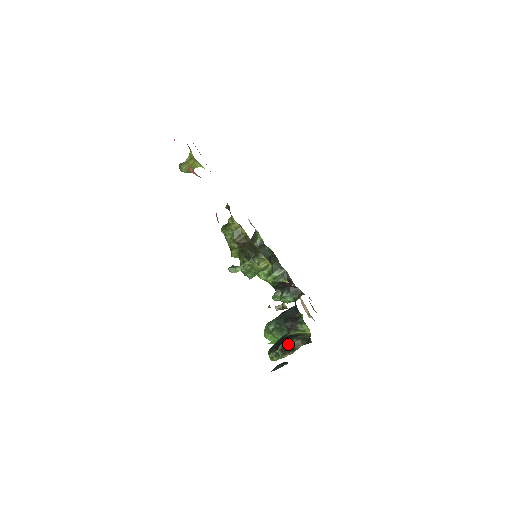
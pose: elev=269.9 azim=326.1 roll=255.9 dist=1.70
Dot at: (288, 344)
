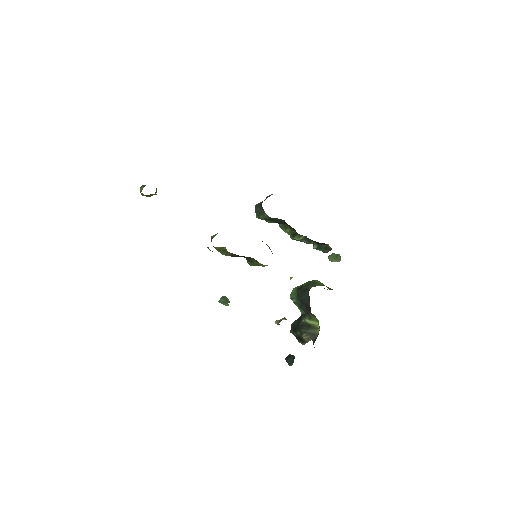
Dot at: (300, 335)
